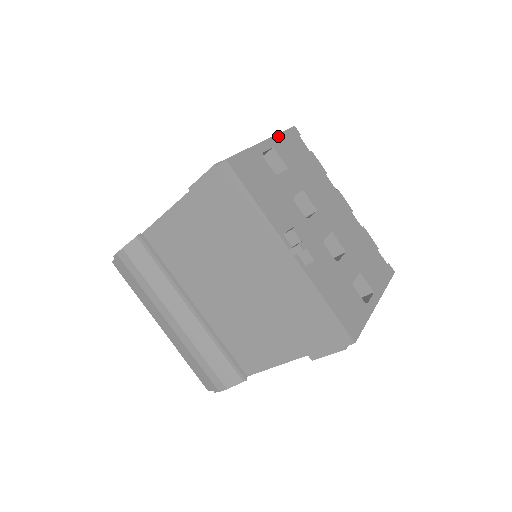
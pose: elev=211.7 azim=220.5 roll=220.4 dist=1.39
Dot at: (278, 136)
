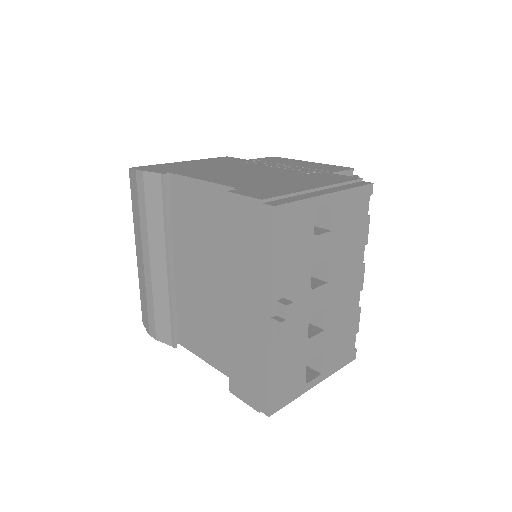
Dot at: (348, 191)
